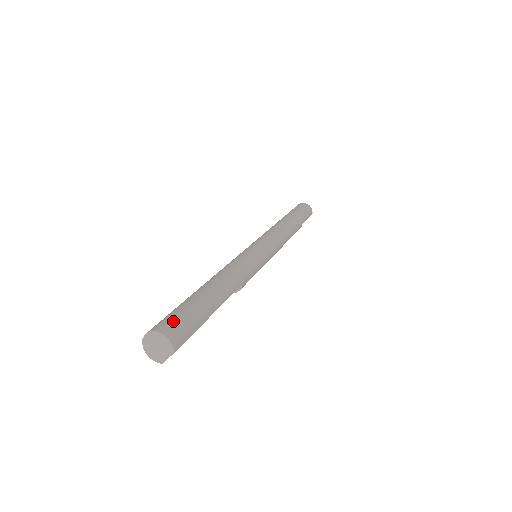
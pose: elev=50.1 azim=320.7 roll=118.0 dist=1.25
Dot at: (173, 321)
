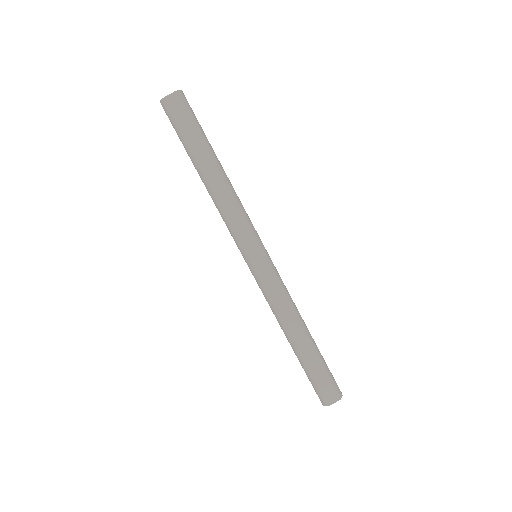
Dot at: occluded
